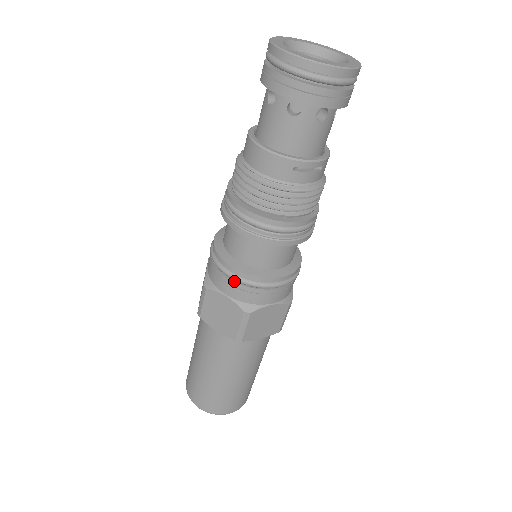
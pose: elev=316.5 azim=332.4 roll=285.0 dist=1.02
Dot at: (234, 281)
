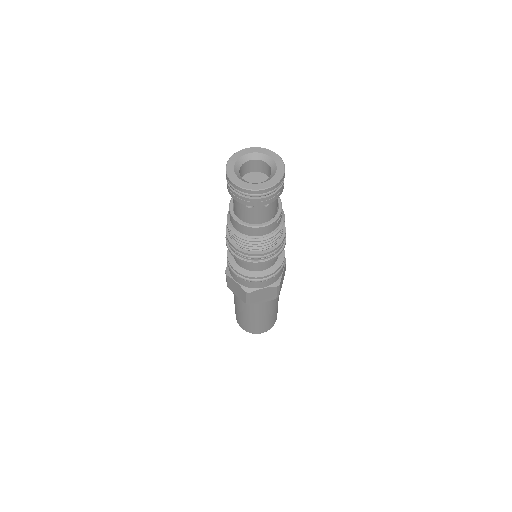
Dot at: (266, 281)
